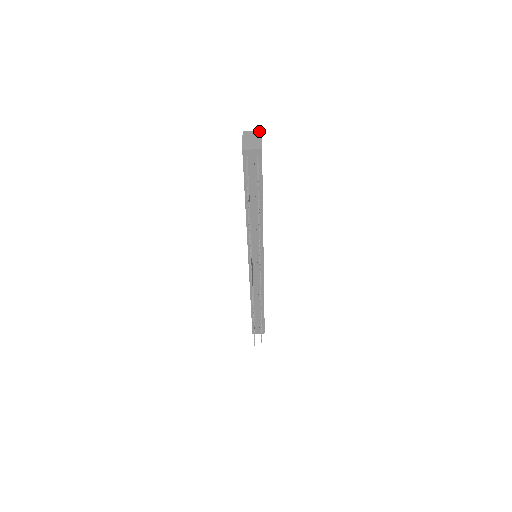
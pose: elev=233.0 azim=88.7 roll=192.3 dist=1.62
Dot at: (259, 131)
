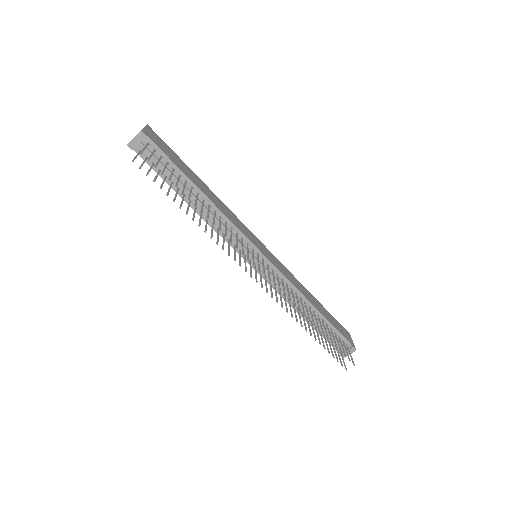
Dot at: occluded
